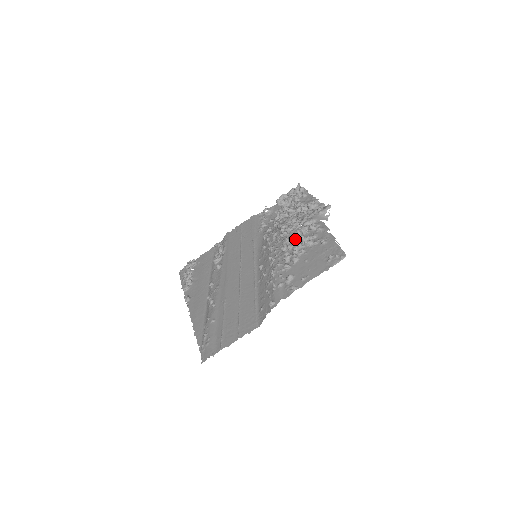
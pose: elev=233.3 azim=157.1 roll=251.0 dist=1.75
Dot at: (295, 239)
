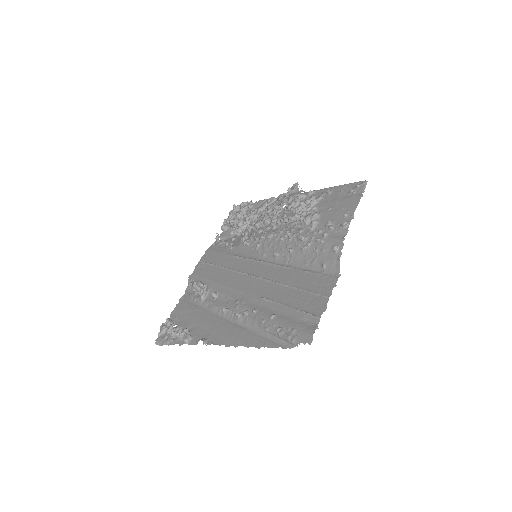
Dot at: (296, 209)
